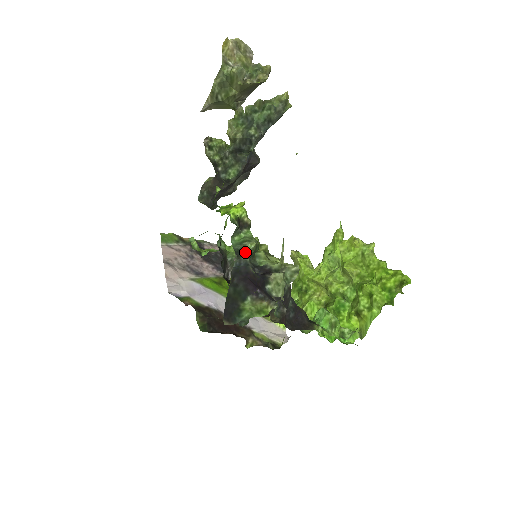
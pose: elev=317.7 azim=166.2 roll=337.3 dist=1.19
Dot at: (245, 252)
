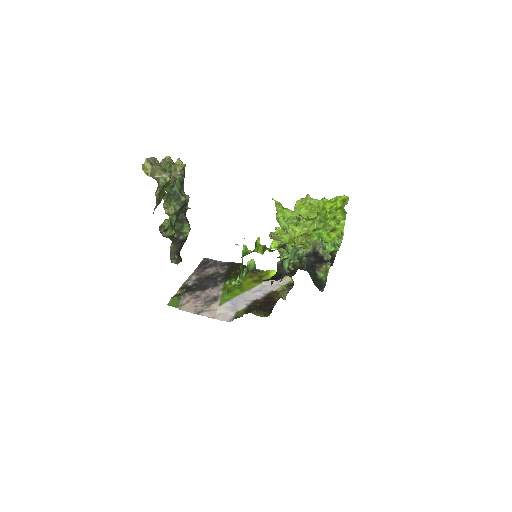
Dot at: (301, 256)
